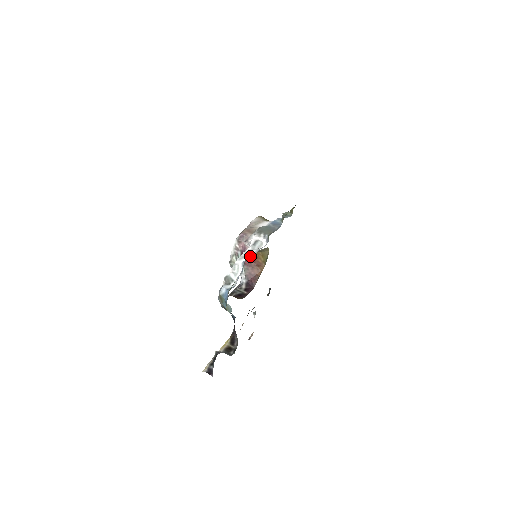
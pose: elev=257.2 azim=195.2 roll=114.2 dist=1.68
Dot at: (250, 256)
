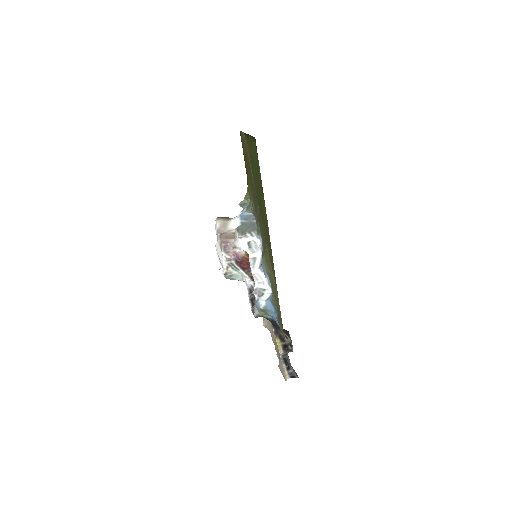
Dot at: (258, 259)
